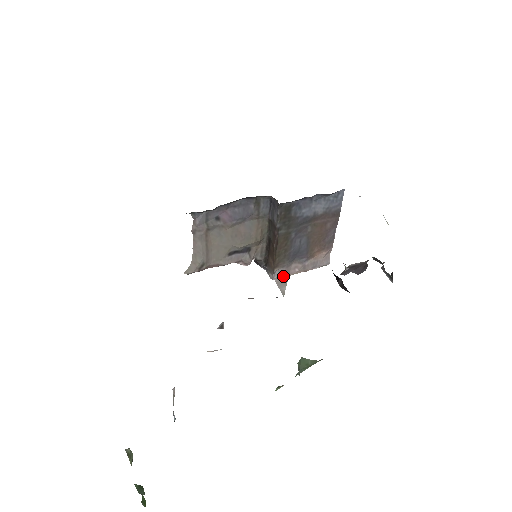
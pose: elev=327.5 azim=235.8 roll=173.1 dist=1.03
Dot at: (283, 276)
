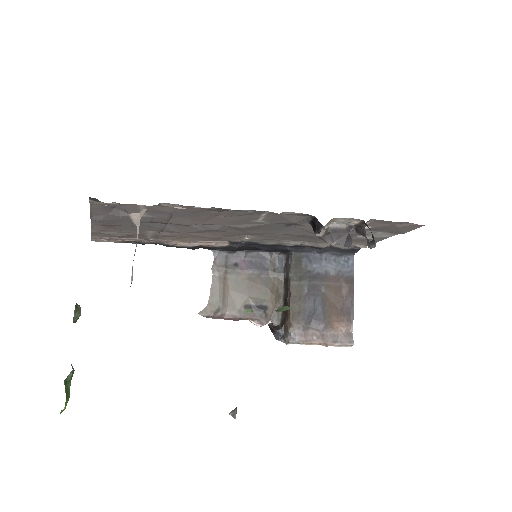
Dot at: (264, 222)
